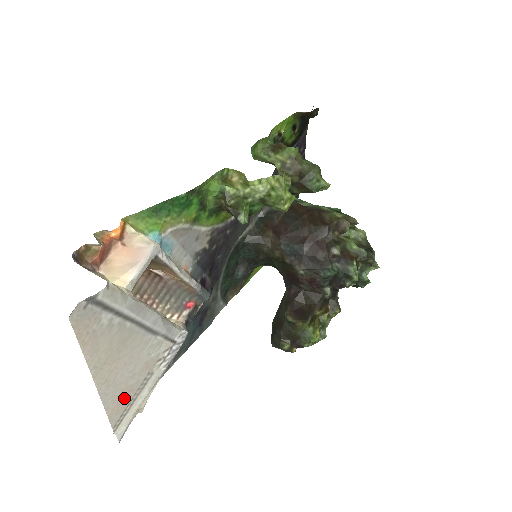
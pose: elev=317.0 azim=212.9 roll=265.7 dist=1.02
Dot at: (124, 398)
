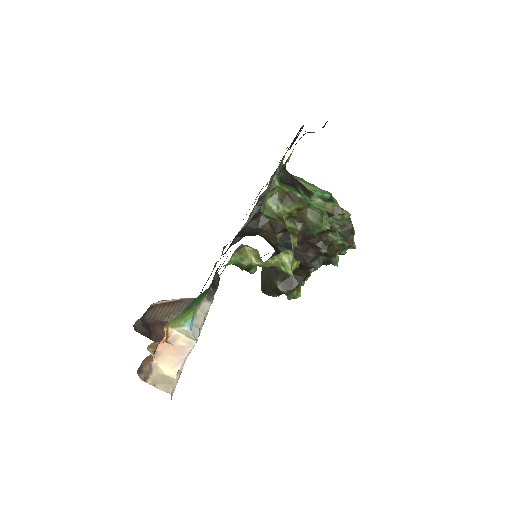
Dot at: occluded
